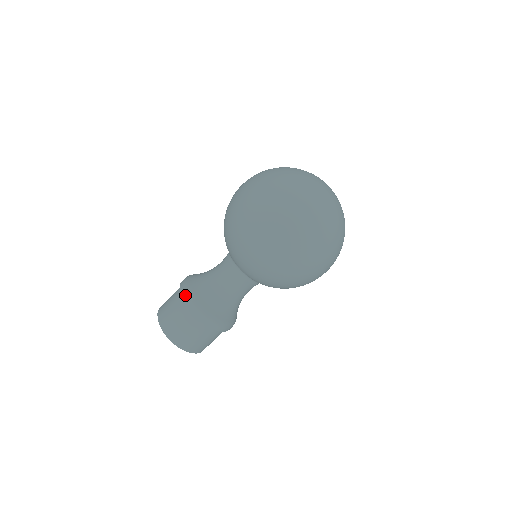
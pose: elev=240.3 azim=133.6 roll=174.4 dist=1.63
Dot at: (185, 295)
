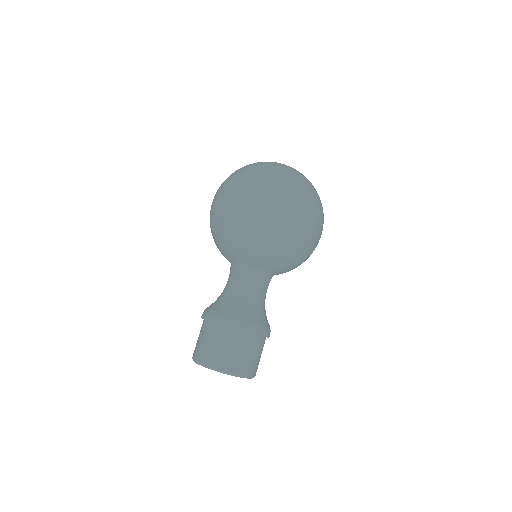
Dot at: (207, 316)
